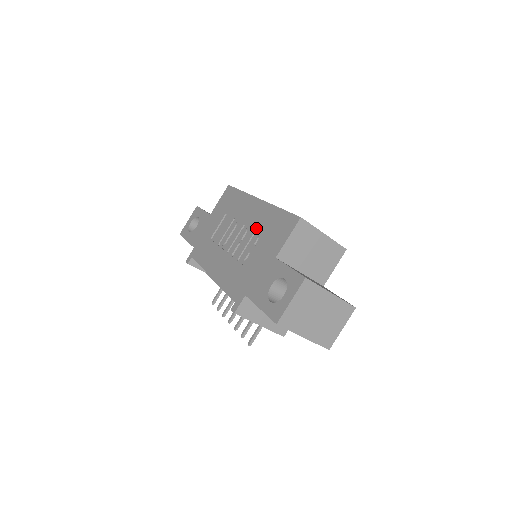
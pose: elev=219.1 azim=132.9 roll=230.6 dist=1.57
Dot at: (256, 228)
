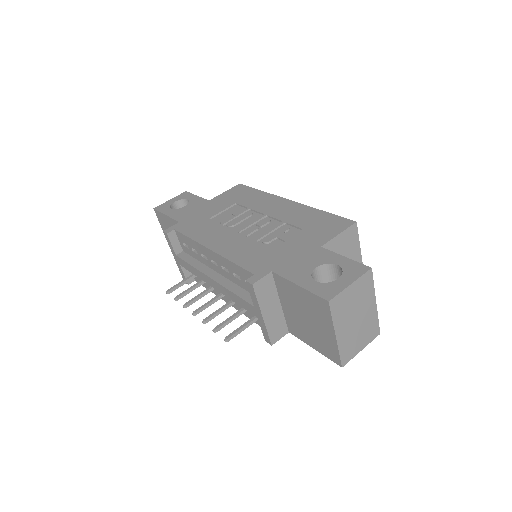
Dot at: (287, 220)
